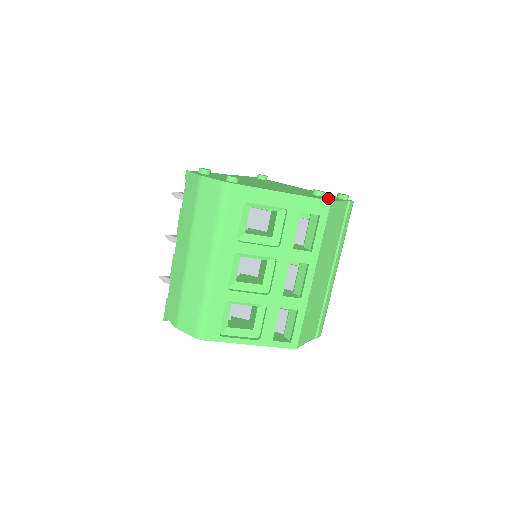
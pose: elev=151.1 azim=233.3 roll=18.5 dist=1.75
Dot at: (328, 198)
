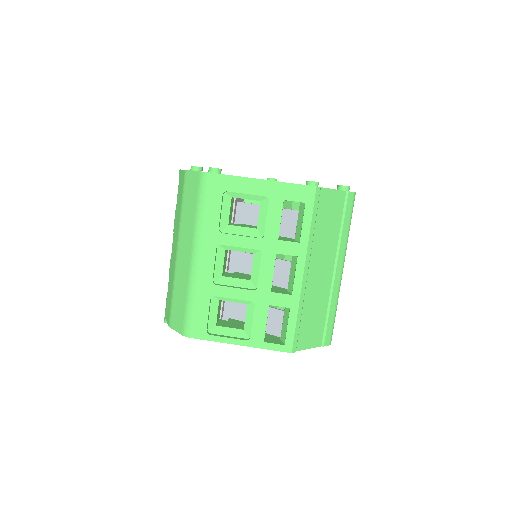
Dot at: occluded
